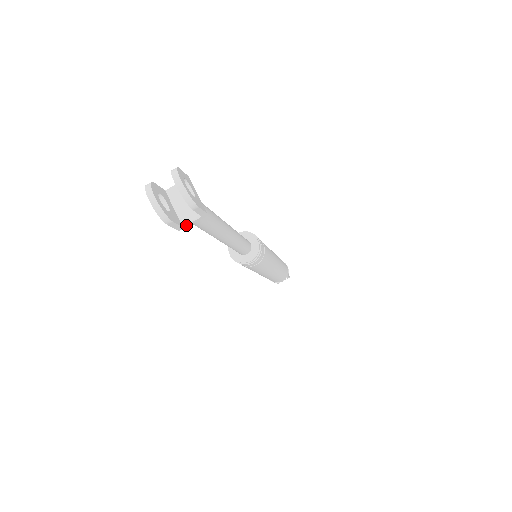
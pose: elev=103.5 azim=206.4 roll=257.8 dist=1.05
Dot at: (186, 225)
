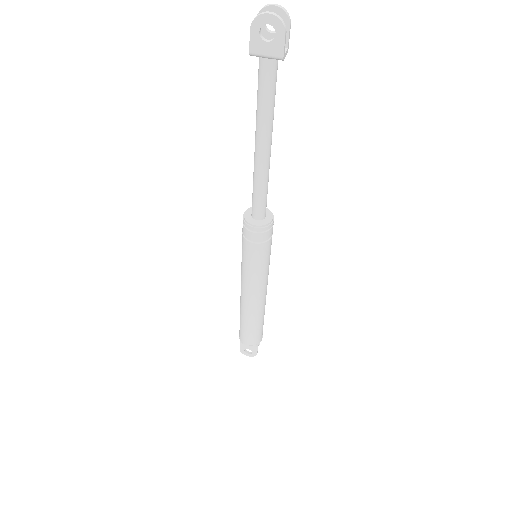
Dot at: (285, 54)
